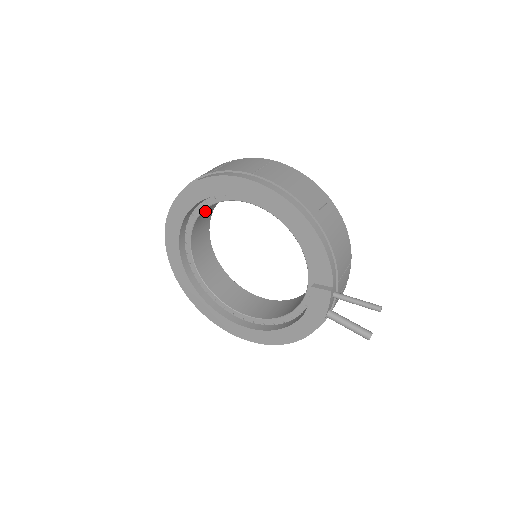
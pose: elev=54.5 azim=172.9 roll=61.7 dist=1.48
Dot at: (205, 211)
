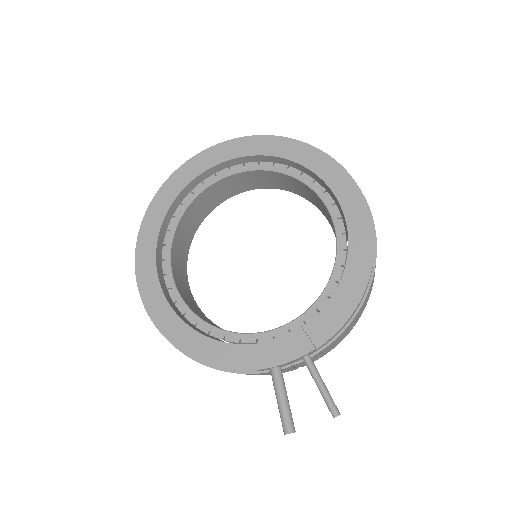
Dot at: (267, 176)
